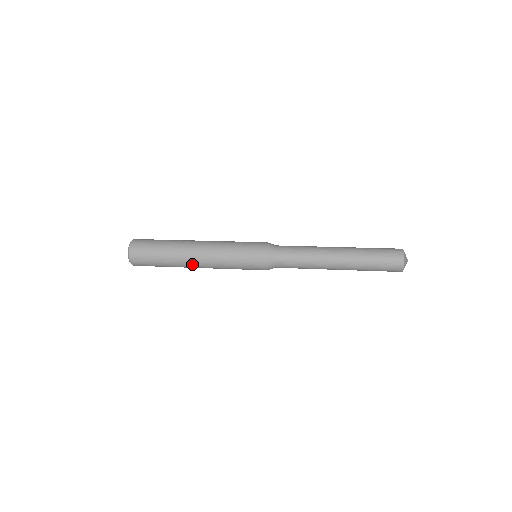
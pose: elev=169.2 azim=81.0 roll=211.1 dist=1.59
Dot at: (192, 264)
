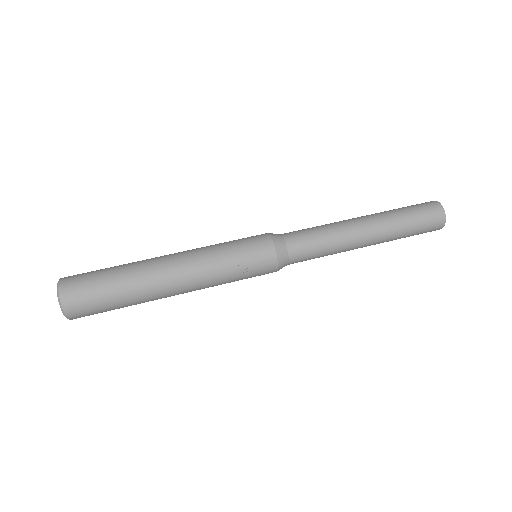
Dot at: occluded
